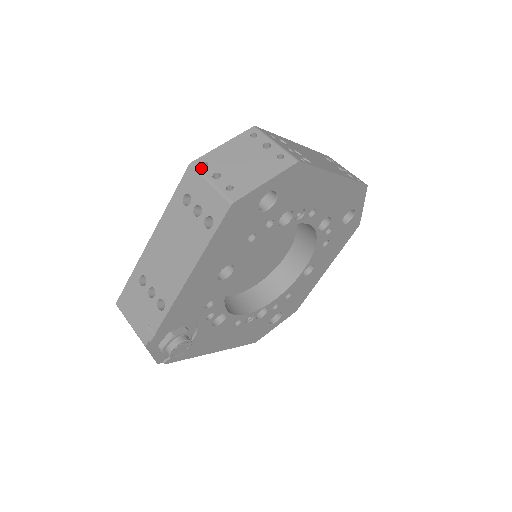
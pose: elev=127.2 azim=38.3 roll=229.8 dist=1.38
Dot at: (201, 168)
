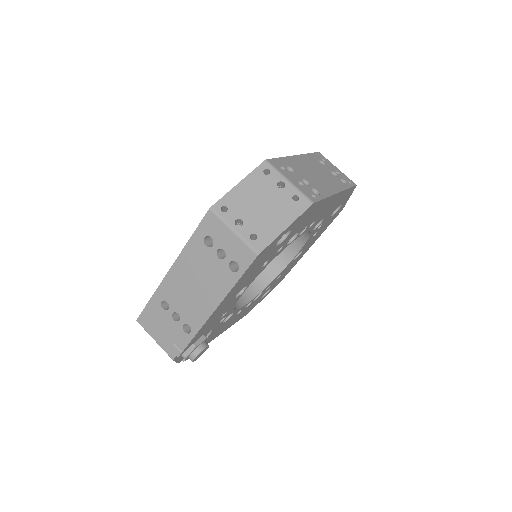
Dot at: (222, 214)
